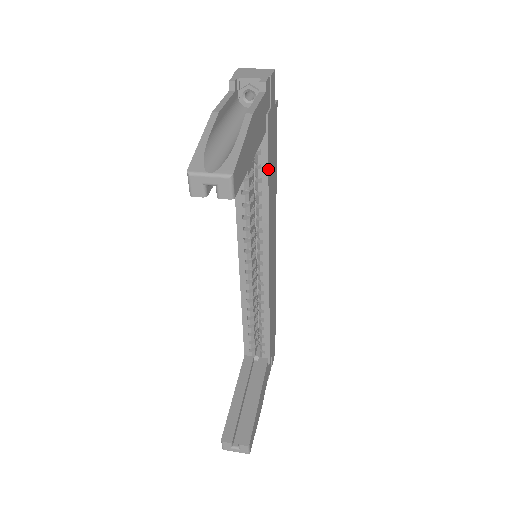
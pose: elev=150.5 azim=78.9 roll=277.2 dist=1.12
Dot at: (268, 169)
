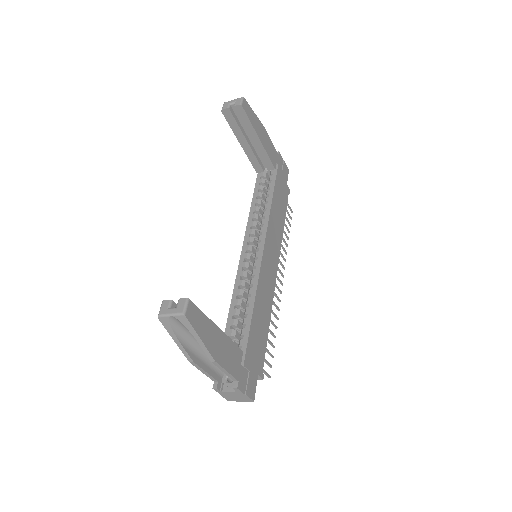
Dot at: (274, 189)
